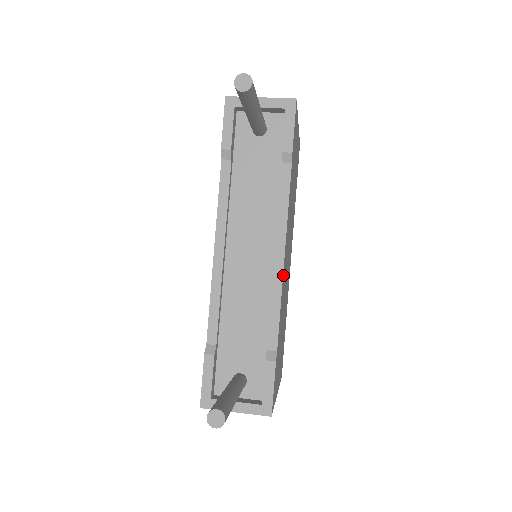
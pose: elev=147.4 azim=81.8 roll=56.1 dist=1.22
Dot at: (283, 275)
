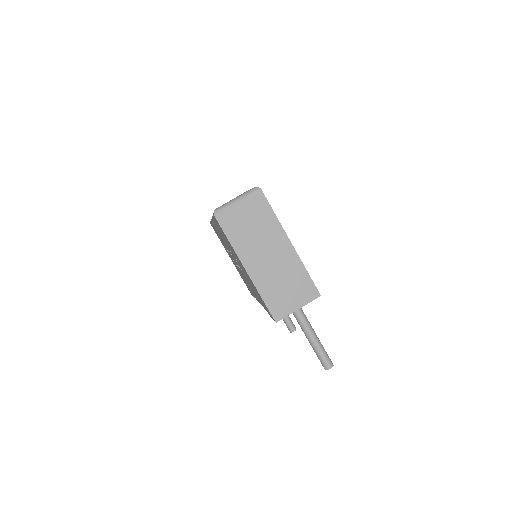
Dot at: occluded
